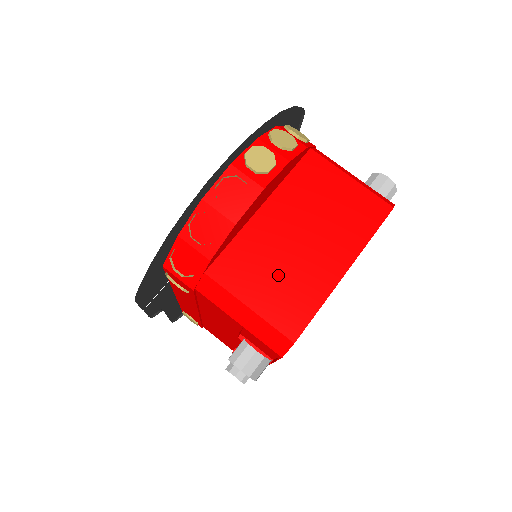
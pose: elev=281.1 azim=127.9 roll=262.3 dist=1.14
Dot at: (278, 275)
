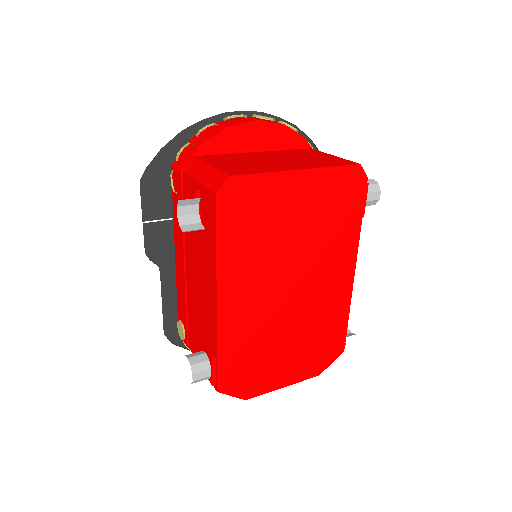
Dot at: (244, 163)
